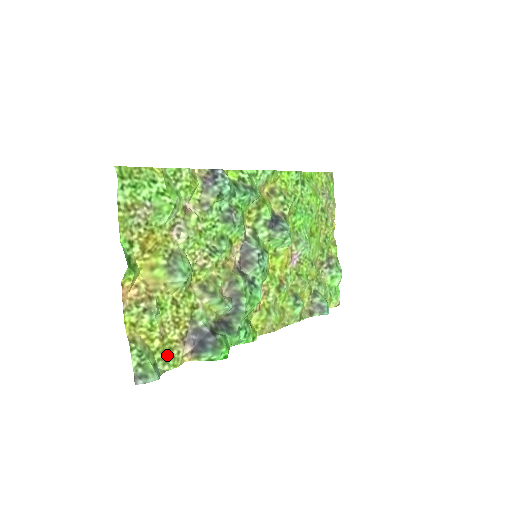
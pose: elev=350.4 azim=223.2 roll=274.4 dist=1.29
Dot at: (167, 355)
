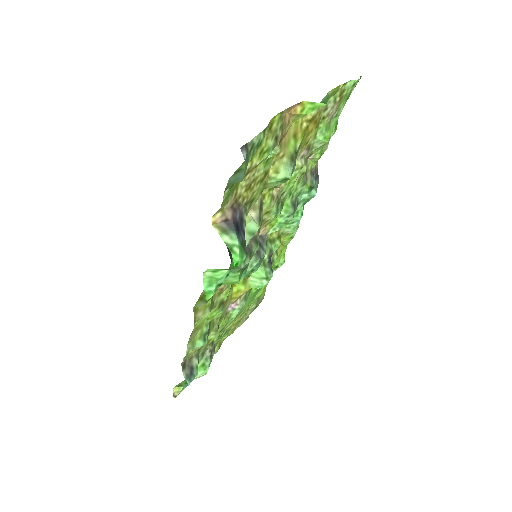
Dot at: (234, 186)
